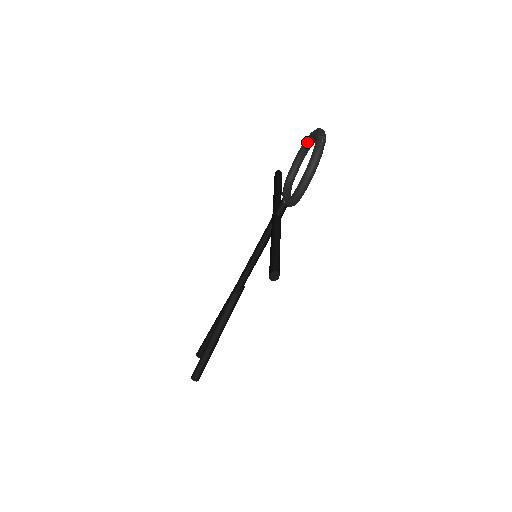
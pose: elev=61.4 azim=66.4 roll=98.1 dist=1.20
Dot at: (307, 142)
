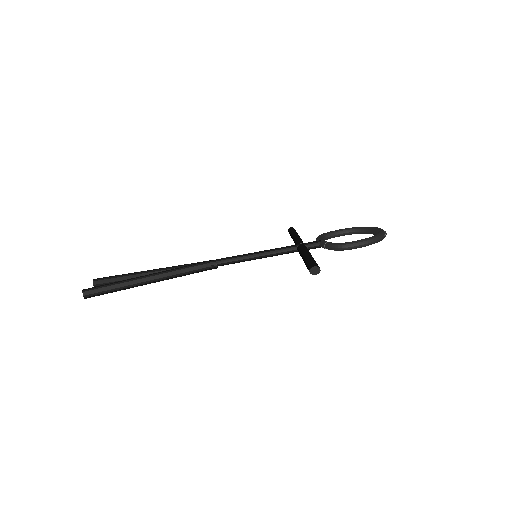
Dot at: (359, 229)
